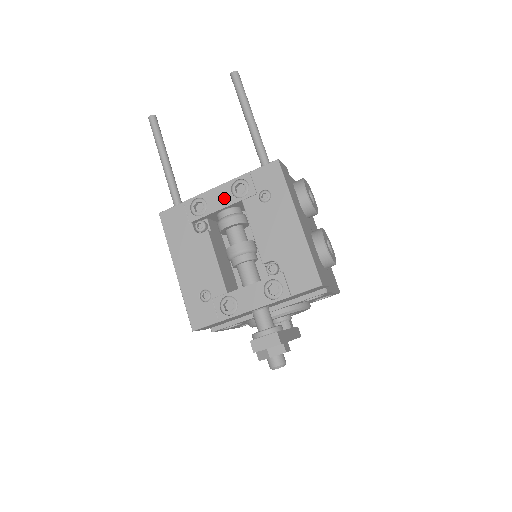
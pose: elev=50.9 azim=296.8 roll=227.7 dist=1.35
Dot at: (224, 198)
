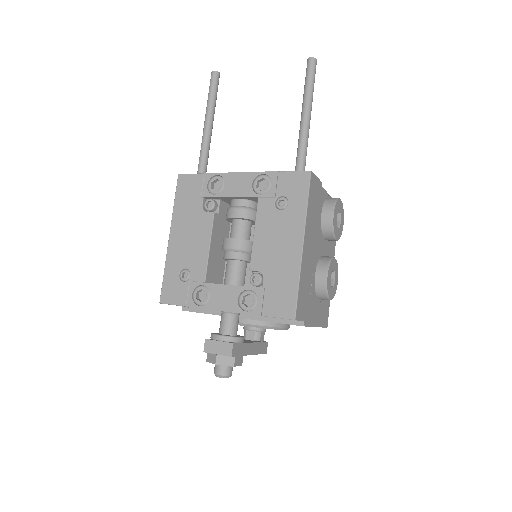
Dot at: (243, 187)
